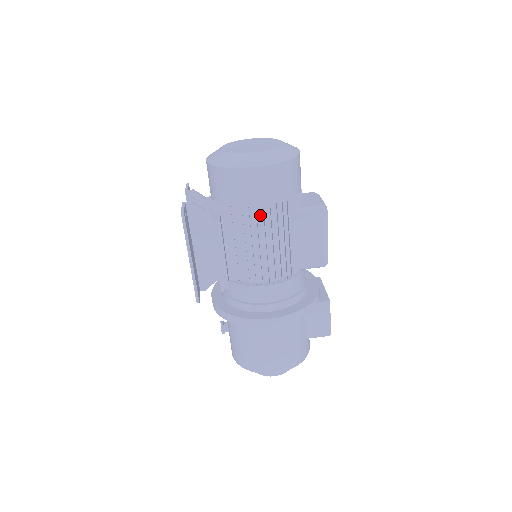
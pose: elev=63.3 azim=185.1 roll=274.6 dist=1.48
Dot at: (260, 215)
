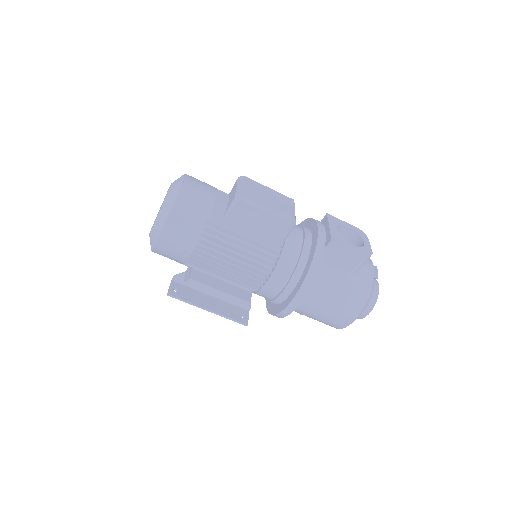
Dot at: occluded
